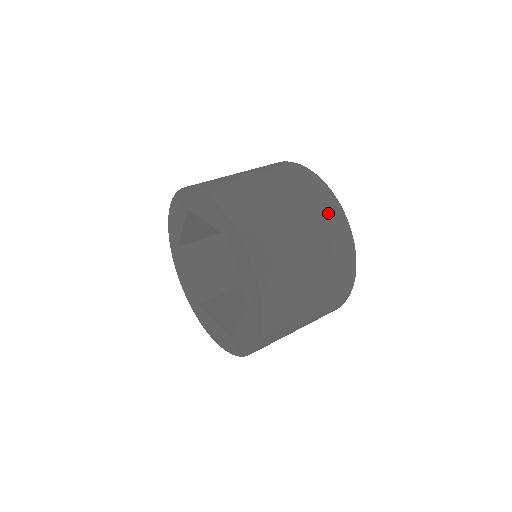
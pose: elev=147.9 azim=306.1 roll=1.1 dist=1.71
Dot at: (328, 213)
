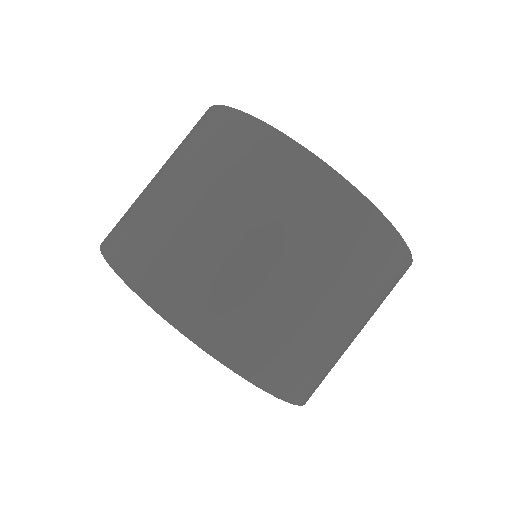
Dot at: occluded
